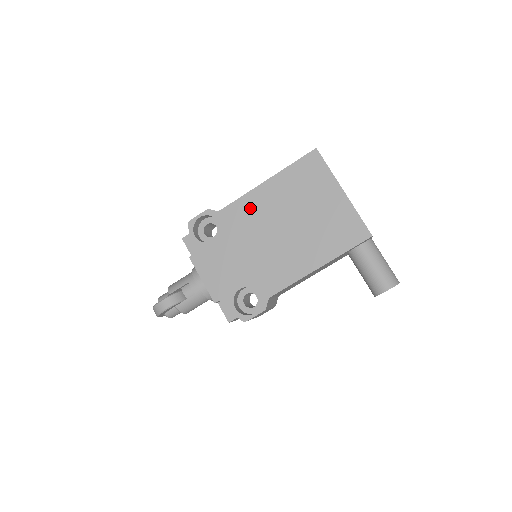
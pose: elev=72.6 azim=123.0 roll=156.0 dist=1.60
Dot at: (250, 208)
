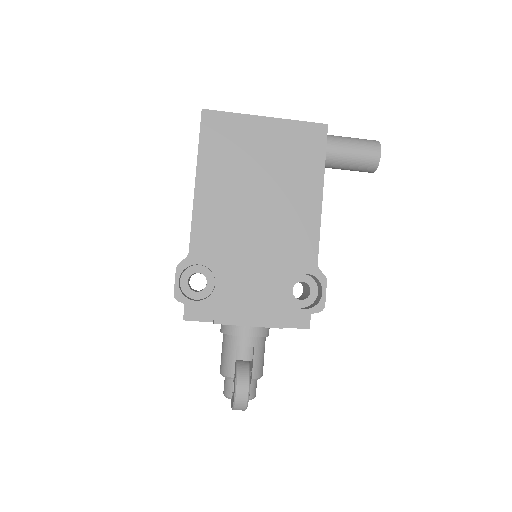
Dot at: (211, 219)
